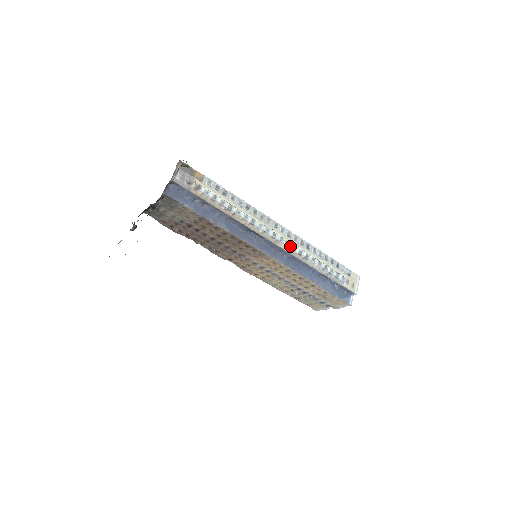
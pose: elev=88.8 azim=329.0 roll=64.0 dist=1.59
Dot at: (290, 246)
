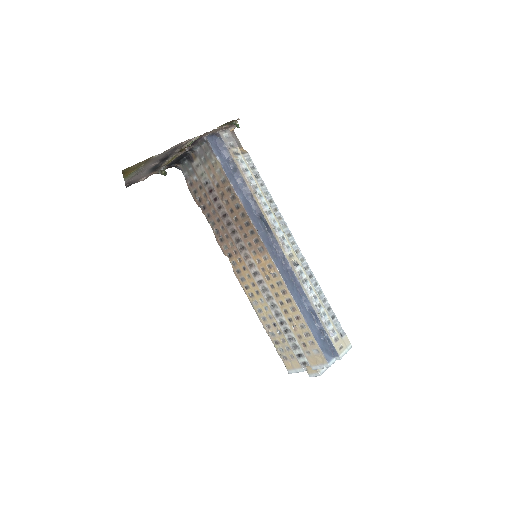
Dot at: (293, 259)
